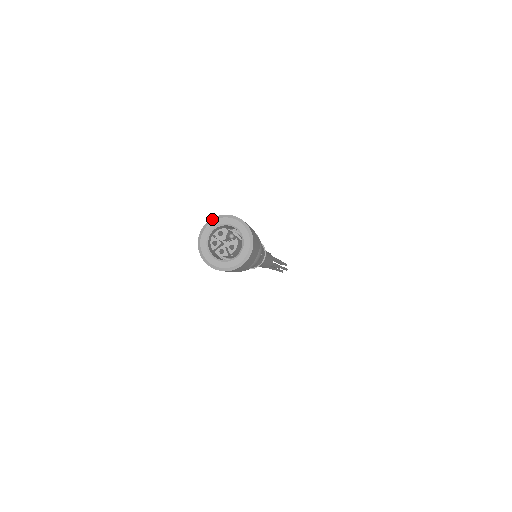
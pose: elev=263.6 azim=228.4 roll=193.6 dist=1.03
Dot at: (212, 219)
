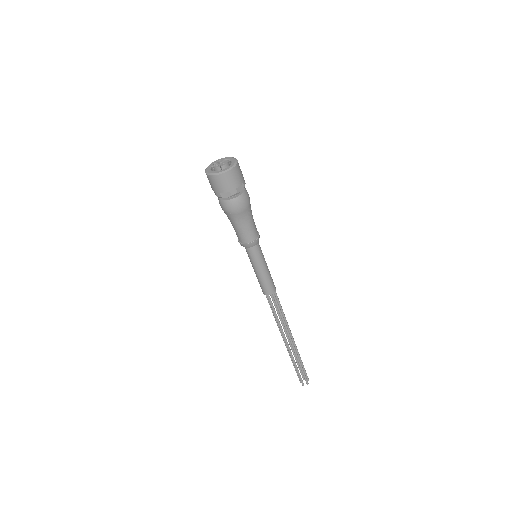
Dot at: (218, 159)
